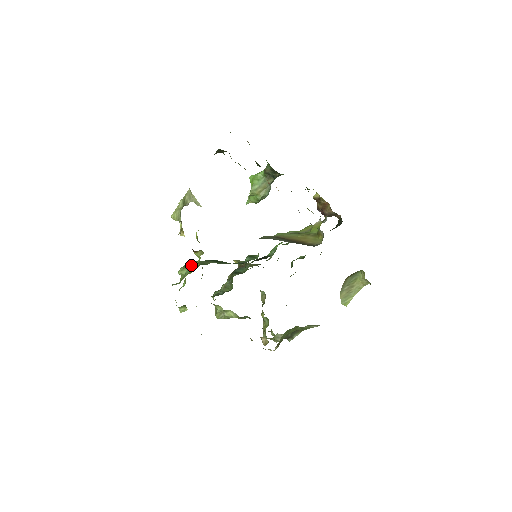
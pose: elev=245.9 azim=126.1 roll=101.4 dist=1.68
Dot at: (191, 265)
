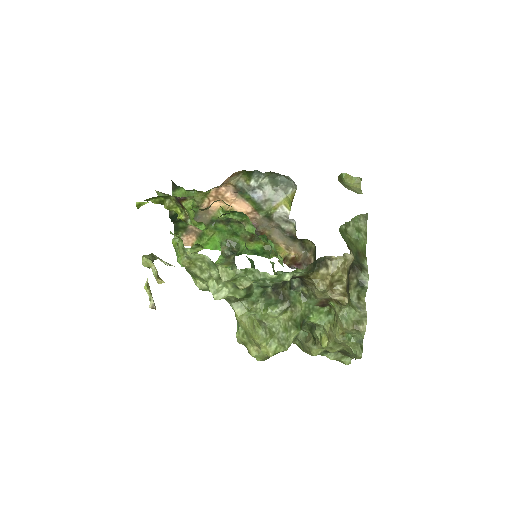
Dot at: occluded
